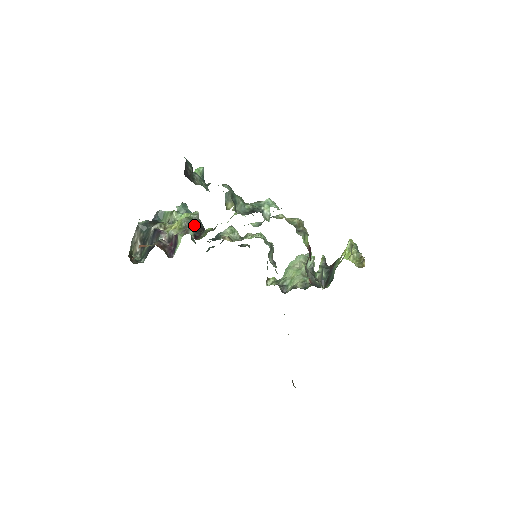
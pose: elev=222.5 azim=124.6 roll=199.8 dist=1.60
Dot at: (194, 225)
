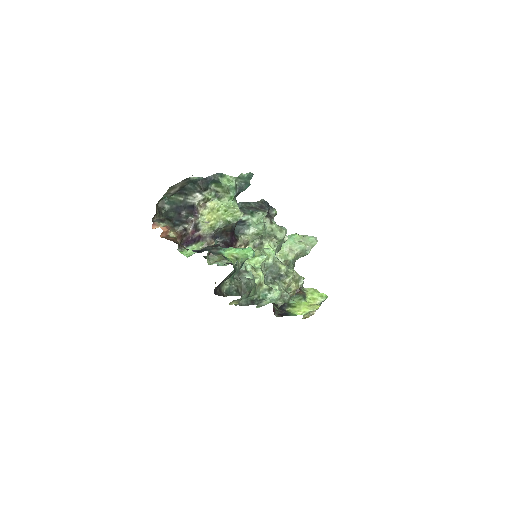
Dot at: (227, 227)
